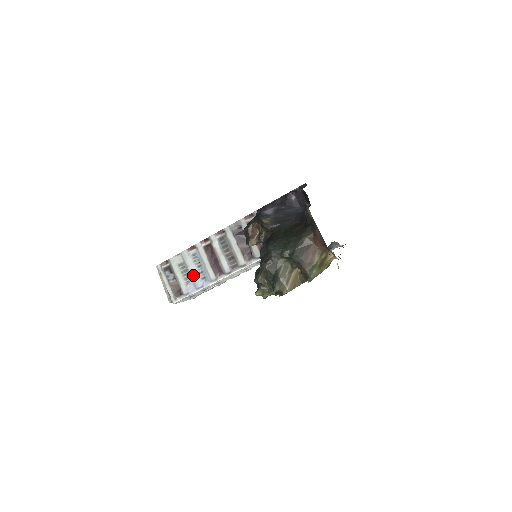
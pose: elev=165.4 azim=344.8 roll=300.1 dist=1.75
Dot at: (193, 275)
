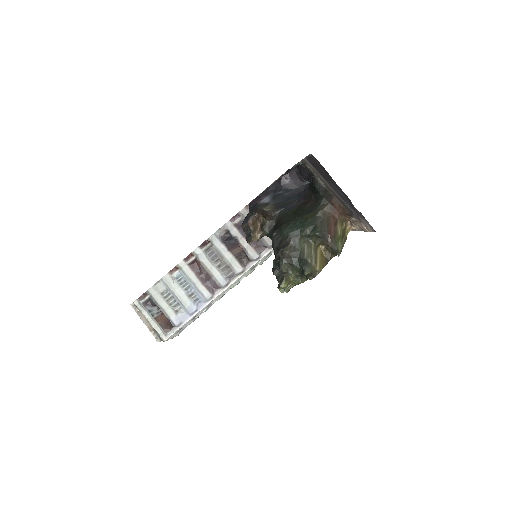
Dot at: (182, 300)
